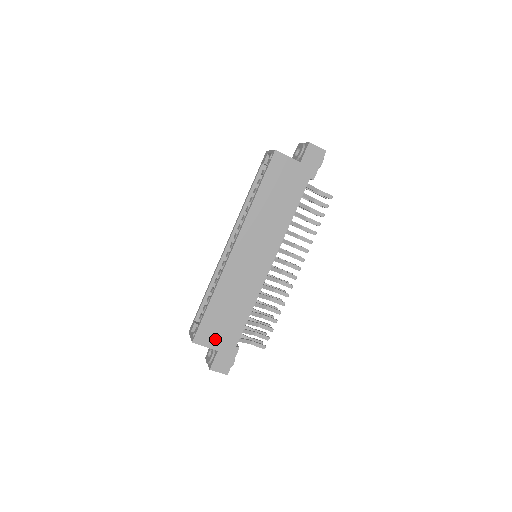
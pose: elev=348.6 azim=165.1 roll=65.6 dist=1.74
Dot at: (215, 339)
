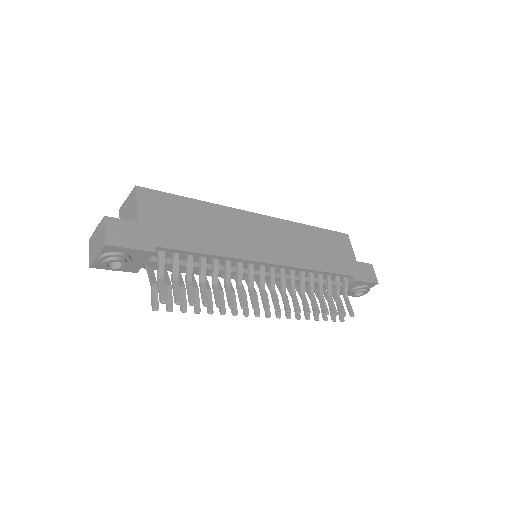
Dot at: (153, 215)
